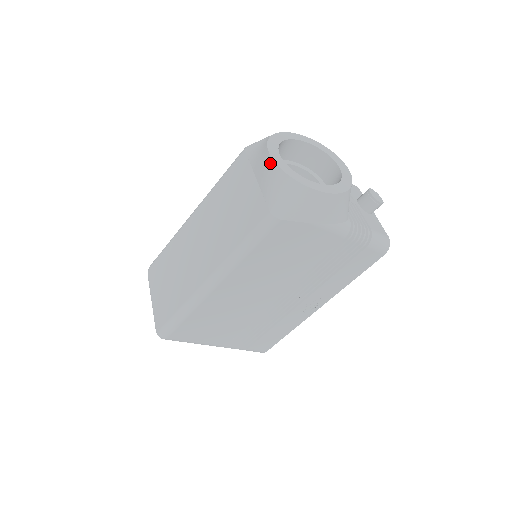
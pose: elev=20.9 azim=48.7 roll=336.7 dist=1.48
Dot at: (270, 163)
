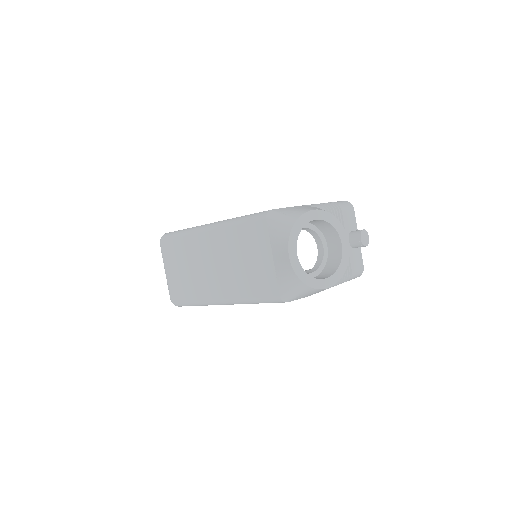
Dot at: (288, 264)
